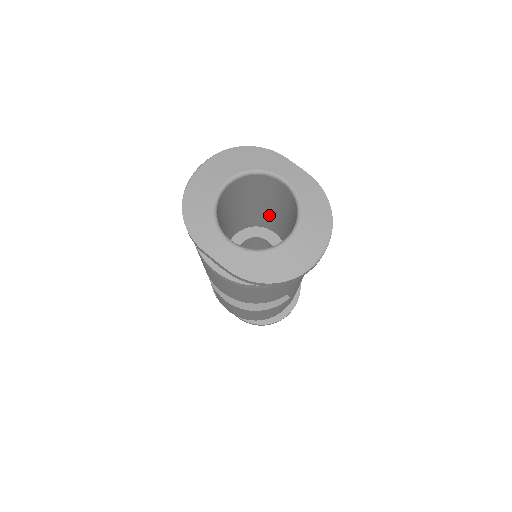
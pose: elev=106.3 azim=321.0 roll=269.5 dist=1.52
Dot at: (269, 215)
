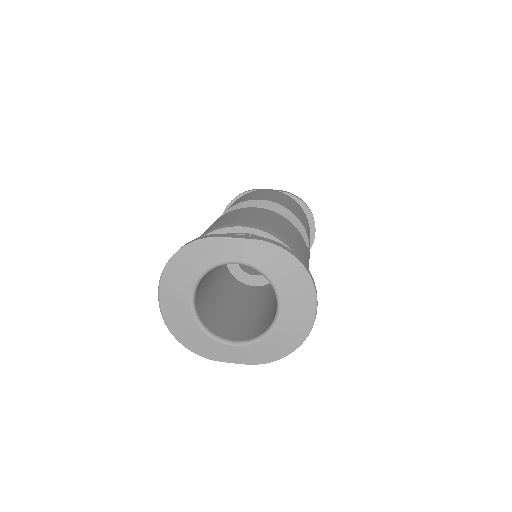
Dot at: occluded
